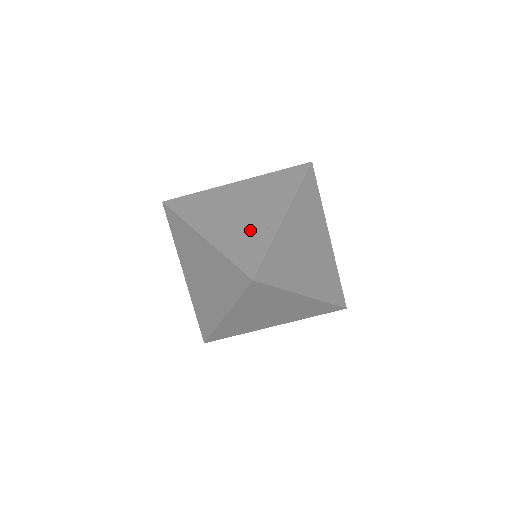
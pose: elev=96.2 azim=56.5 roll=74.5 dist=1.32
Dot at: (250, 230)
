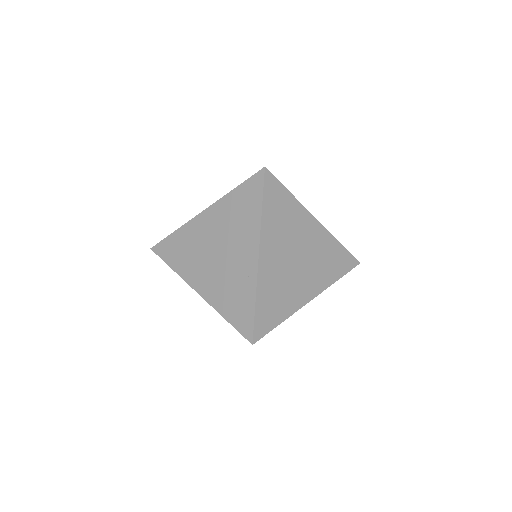
Dot at: (233, 282)
